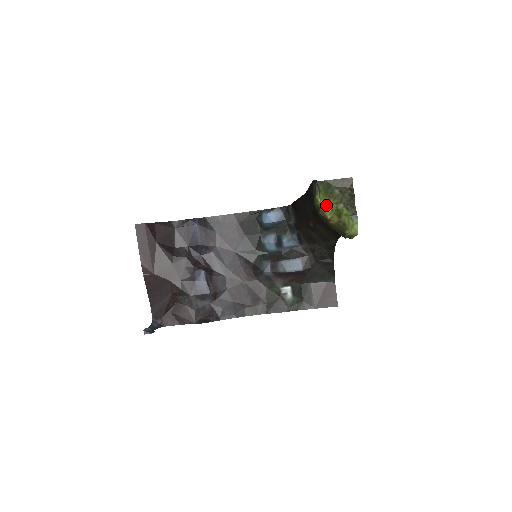
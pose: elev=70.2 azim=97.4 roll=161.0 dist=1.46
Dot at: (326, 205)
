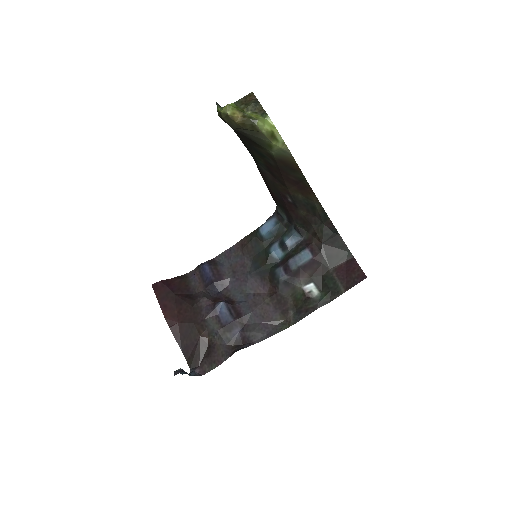
Dot at: occluded
